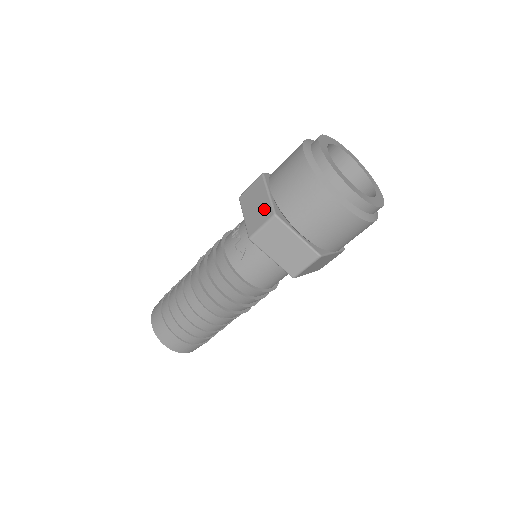
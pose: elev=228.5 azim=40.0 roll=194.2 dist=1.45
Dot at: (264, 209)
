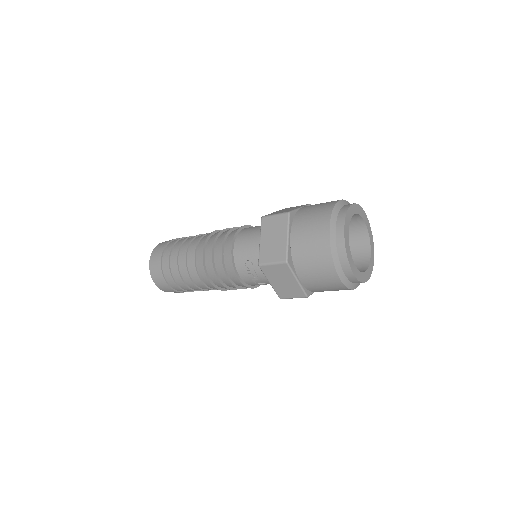
Dot at: (295, 290)
